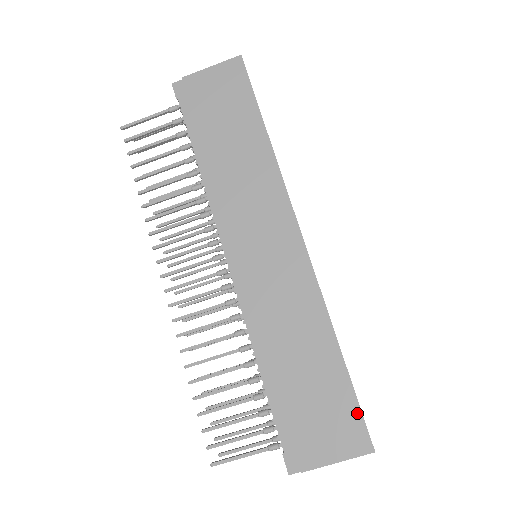
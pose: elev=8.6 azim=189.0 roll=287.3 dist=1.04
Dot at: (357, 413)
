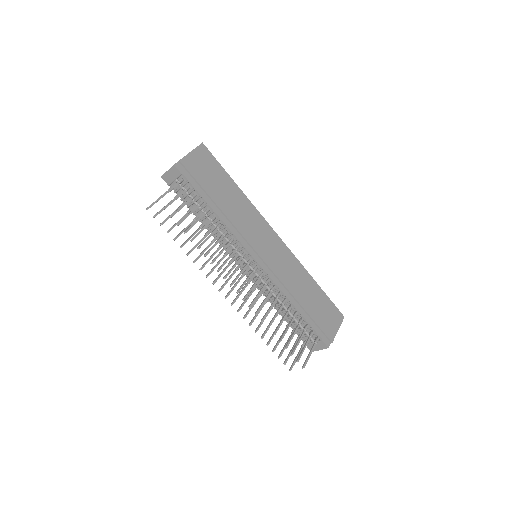
Dot at: (333, 305)
